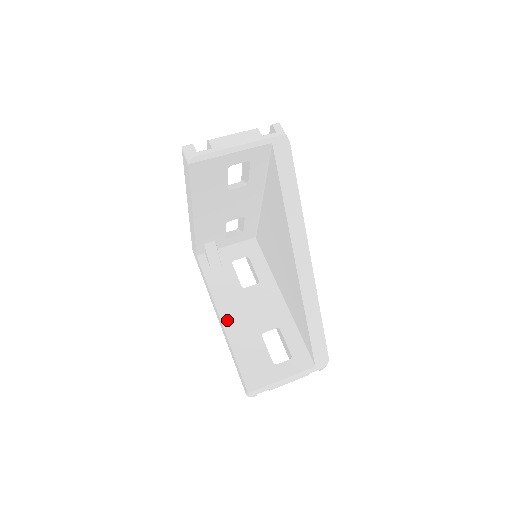
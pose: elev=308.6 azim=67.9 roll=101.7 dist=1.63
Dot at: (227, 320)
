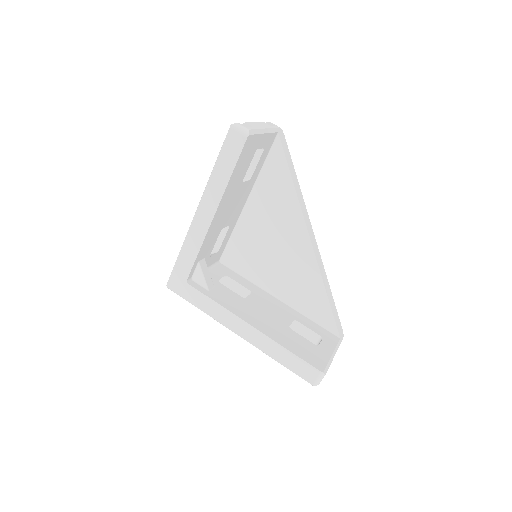
Dot at: (257, 325)
